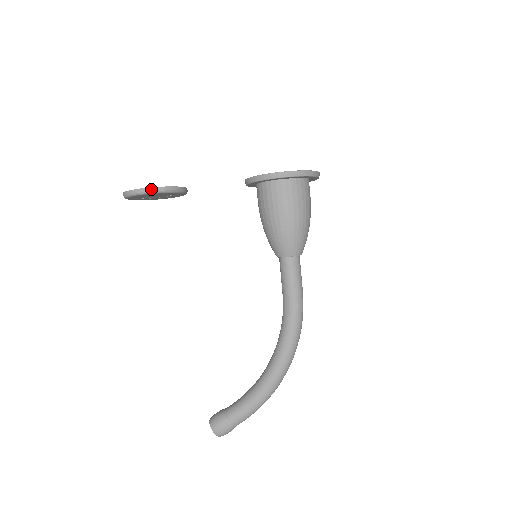
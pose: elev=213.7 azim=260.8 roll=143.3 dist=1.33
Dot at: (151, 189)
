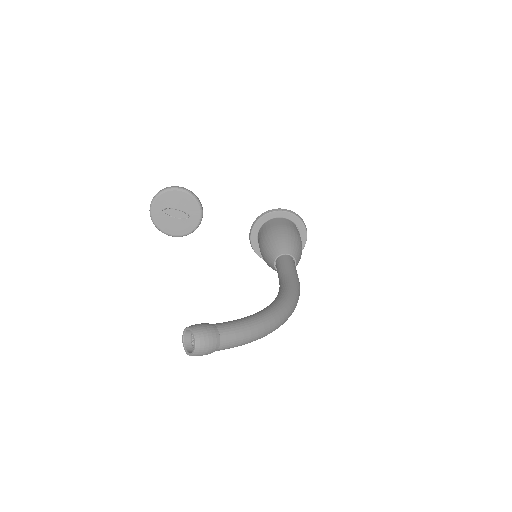
Dot at: (187, 189)
